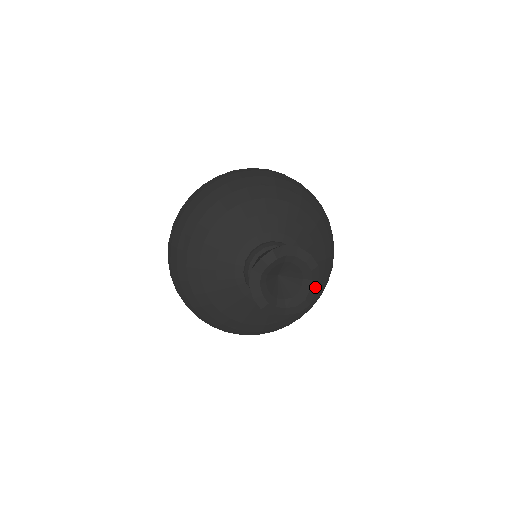
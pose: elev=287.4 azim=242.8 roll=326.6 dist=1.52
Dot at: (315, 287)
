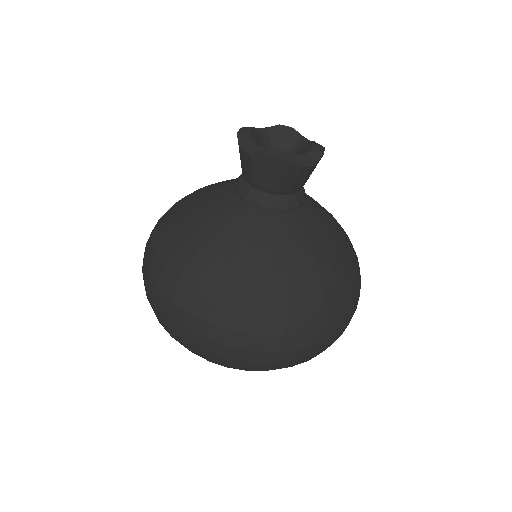
Dot at: occluded
